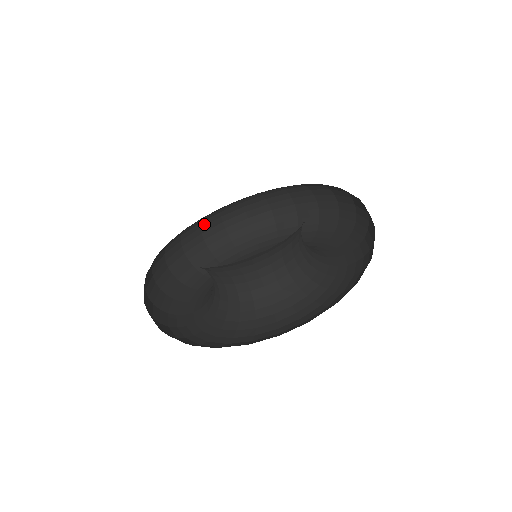
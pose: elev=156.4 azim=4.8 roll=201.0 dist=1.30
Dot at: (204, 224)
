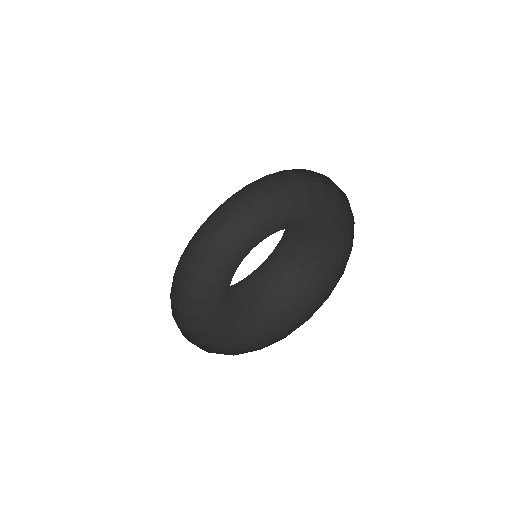
Dot at: (171, 296)
